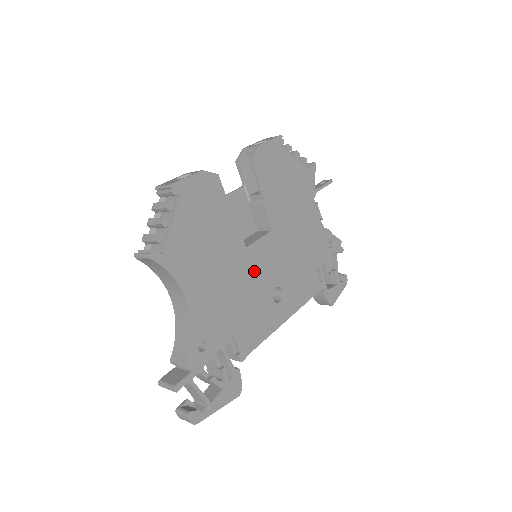
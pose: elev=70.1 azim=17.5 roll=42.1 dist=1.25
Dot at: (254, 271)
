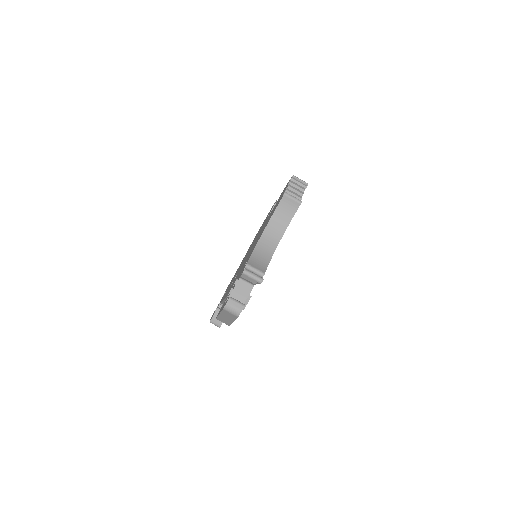
Dot at: occluded
